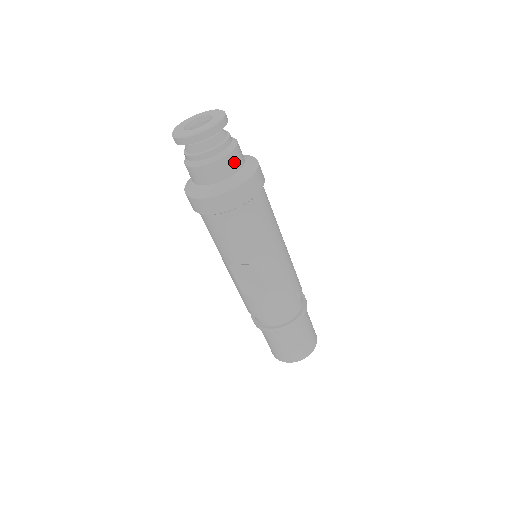
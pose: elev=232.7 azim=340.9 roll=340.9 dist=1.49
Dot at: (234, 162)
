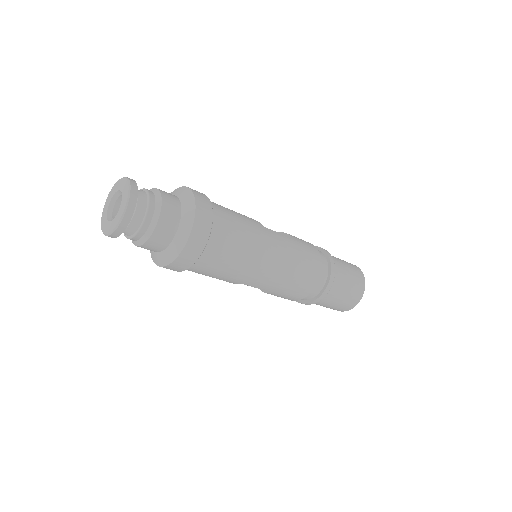
Dot at: (163, 235)
